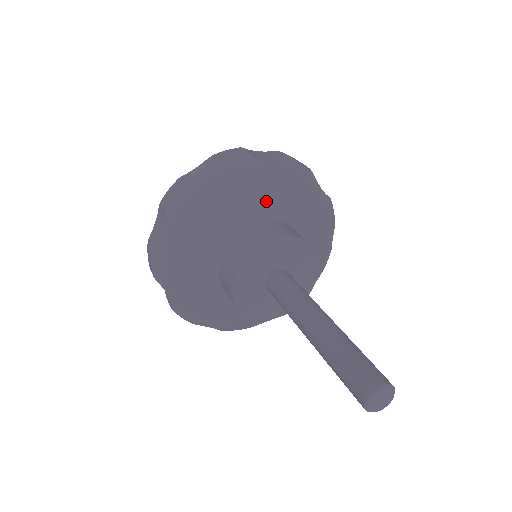
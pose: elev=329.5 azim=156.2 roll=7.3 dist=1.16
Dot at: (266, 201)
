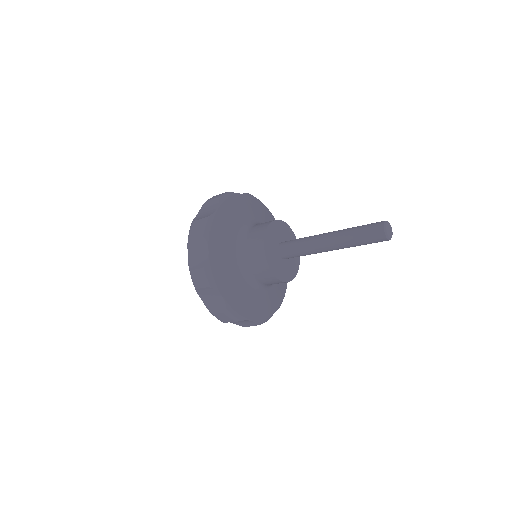
Dot at: occluded
